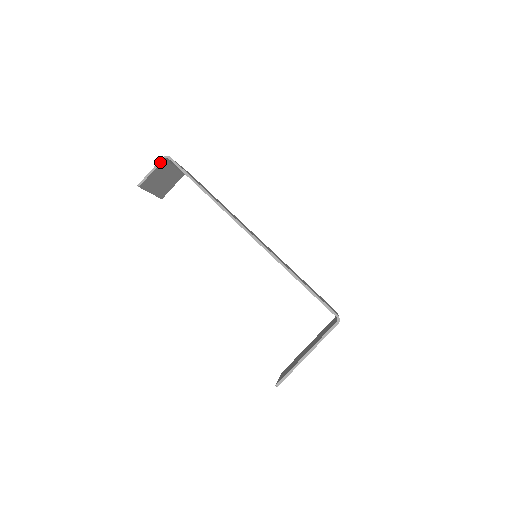
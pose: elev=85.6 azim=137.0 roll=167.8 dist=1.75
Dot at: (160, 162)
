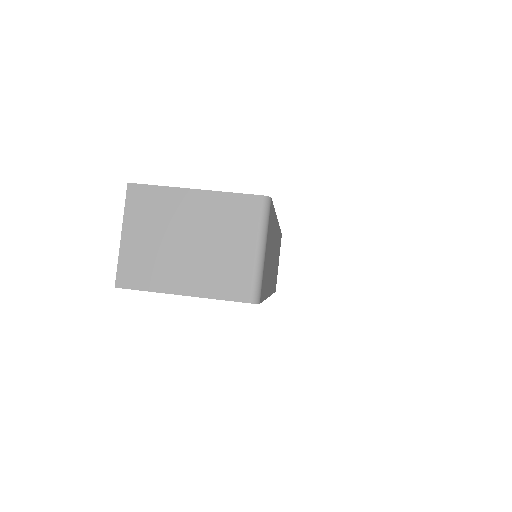
Dot at: occluded
